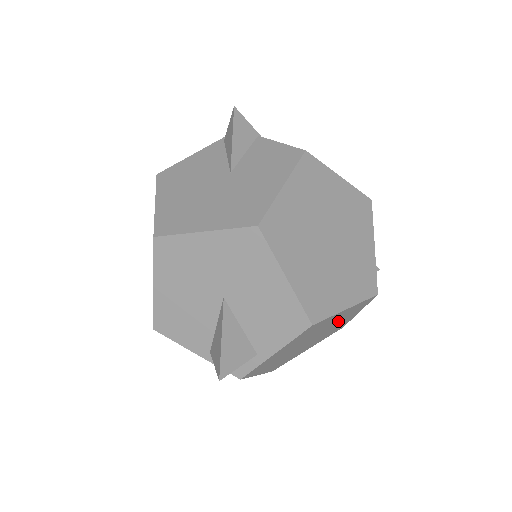
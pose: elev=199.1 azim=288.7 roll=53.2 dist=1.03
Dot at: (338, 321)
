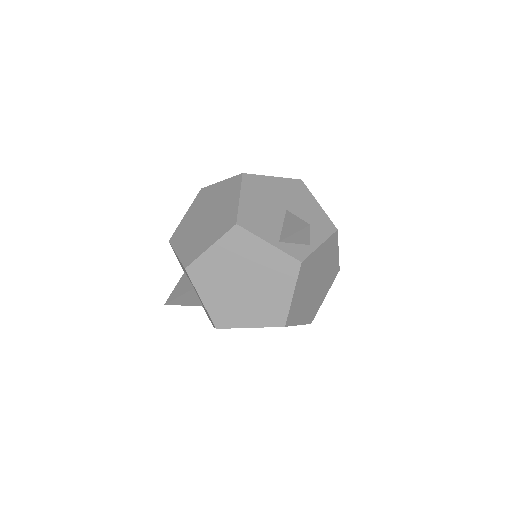
Dot at: (326, 279)
